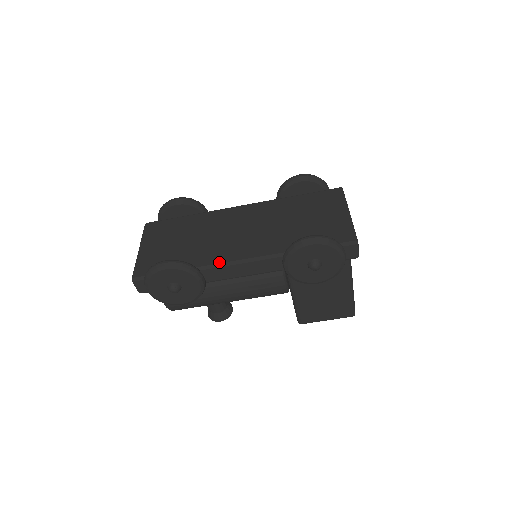
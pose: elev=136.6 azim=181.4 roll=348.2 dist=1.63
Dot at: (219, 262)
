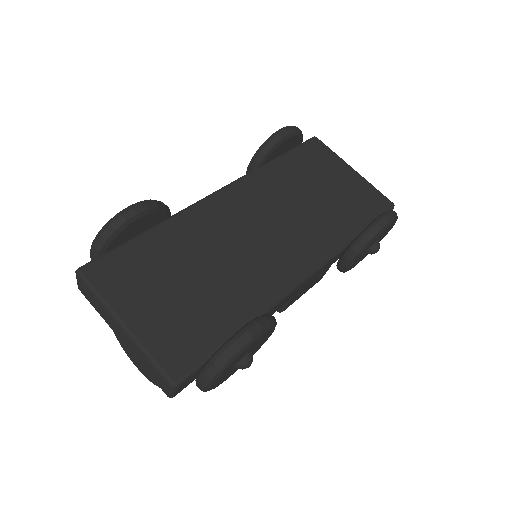
Dot at: (283, 291)
